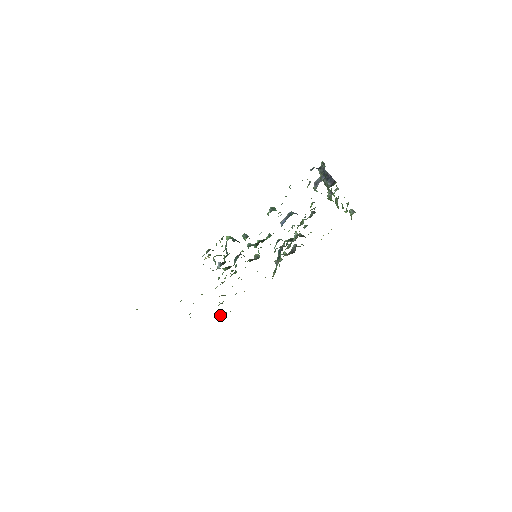
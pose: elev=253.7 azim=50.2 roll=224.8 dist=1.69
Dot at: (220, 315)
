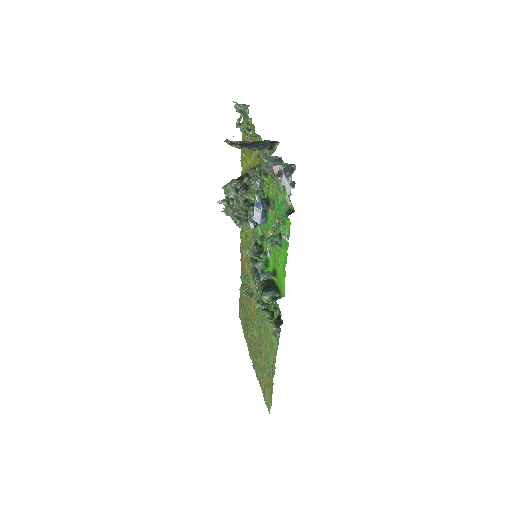
Dot at: (241, 292)
